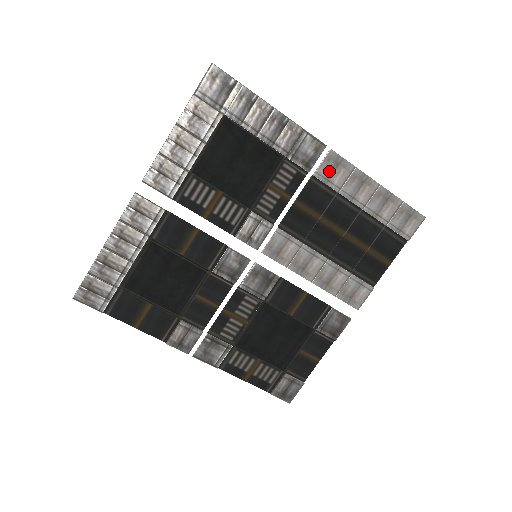
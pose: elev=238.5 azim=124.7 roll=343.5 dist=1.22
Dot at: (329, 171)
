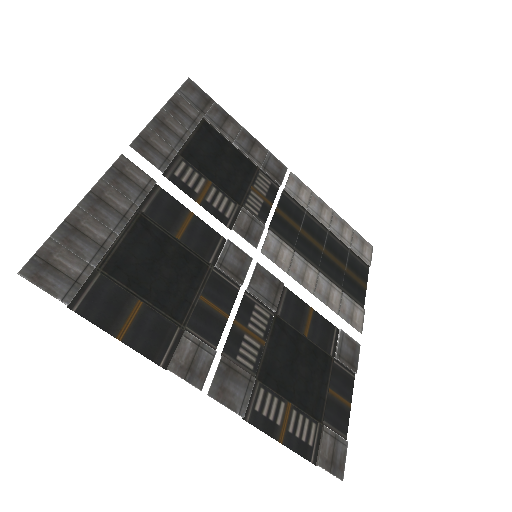
Dot at: (295, 189)
